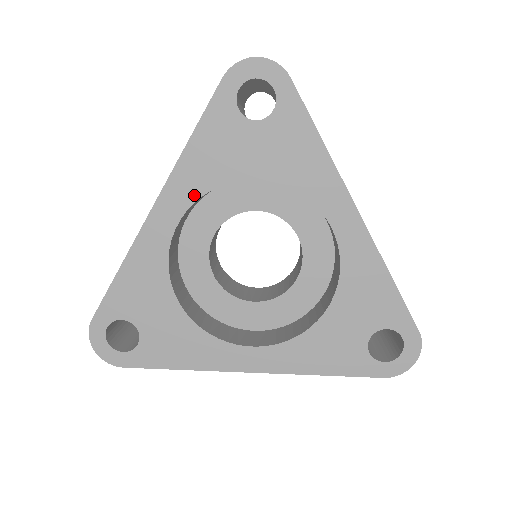
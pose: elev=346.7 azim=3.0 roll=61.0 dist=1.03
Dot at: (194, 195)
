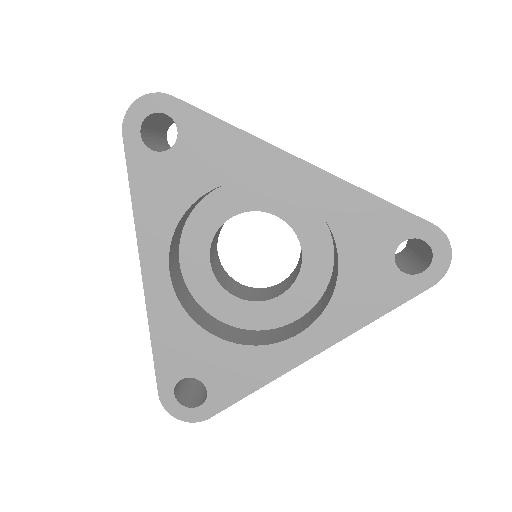
Dot at: (165, 241)
